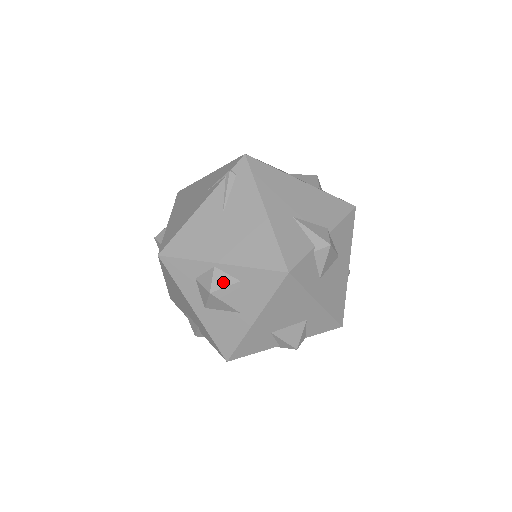
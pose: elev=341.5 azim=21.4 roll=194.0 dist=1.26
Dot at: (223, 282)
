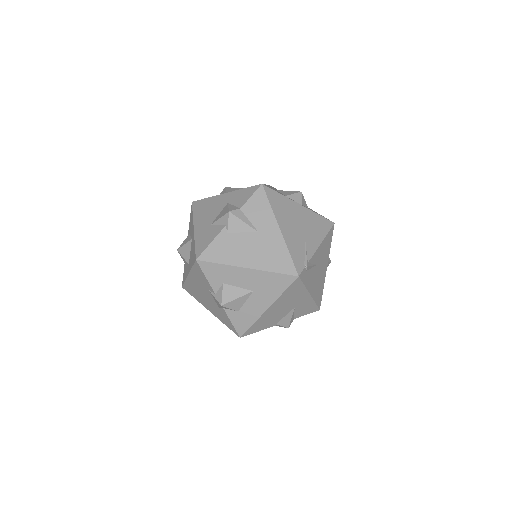
Dot at: occluded
